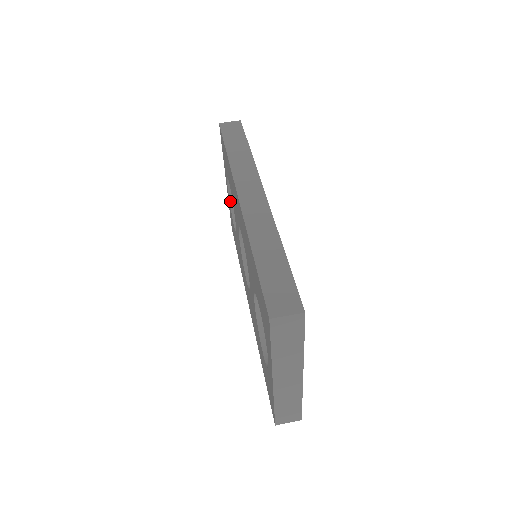
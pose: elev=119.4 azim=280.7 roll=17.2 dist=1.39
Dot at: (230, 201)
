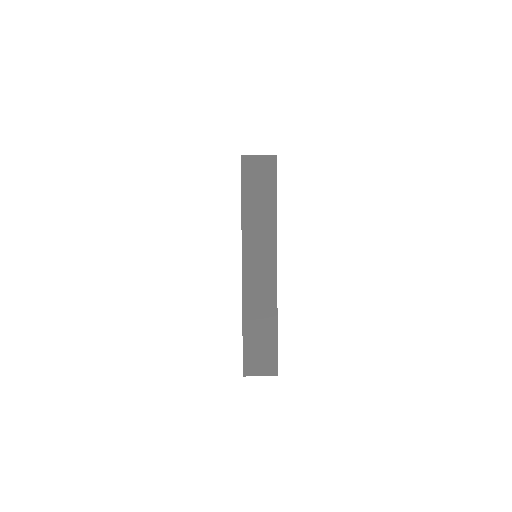
Dot at: occluded
